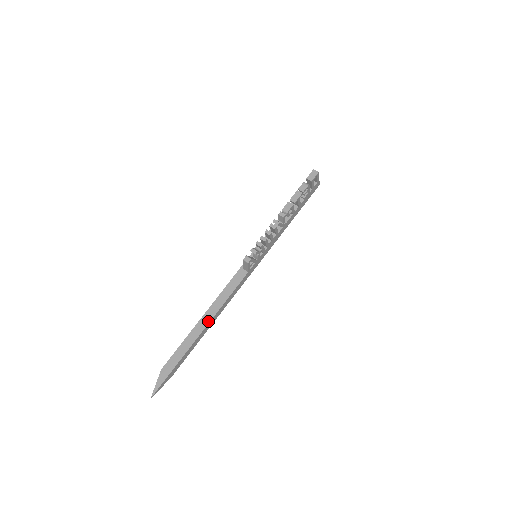
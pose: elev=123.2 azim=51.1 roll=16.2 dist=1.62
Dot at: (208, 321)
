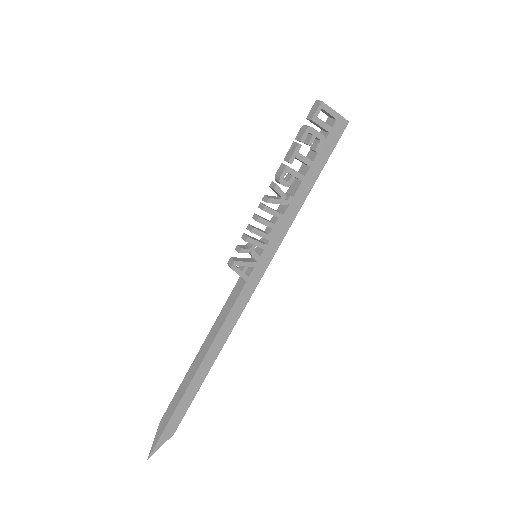
Dot at: (203, 356)
